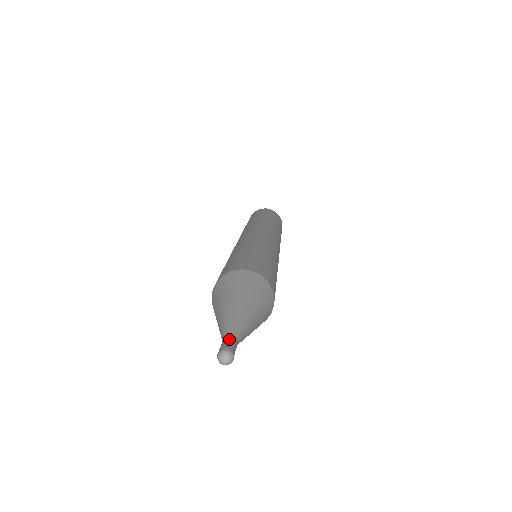
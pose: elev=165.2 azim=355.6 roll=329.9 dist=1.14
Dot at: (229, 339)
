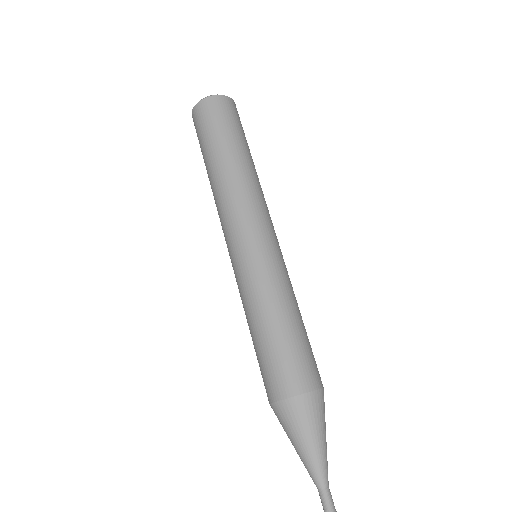
Dot at: (324, 499)
